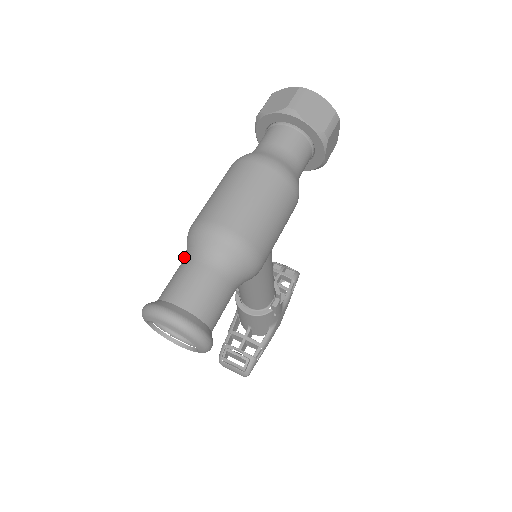
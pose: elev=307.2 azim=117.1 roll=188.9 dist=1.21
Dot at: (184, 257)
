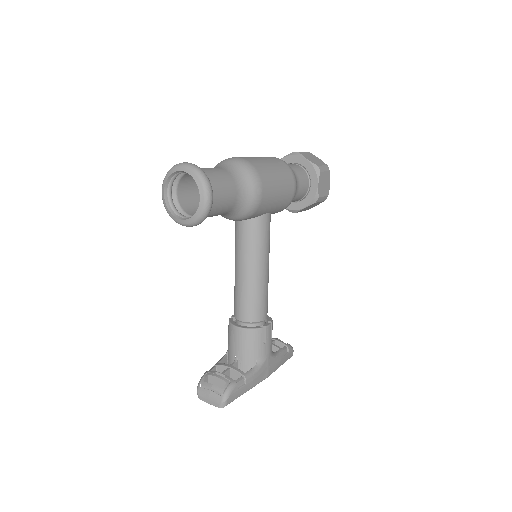
Dot at: occluded
